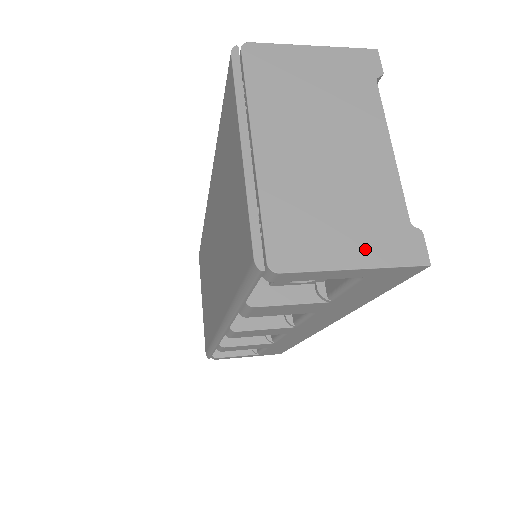
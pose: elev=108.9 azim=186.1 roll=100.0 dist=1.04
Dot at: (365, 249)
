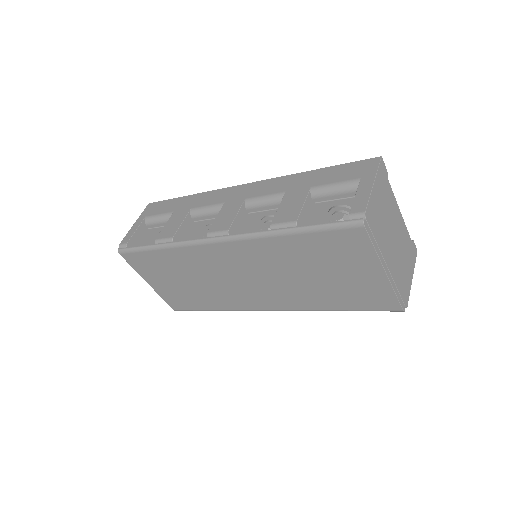
Dot at: (411, 267)
